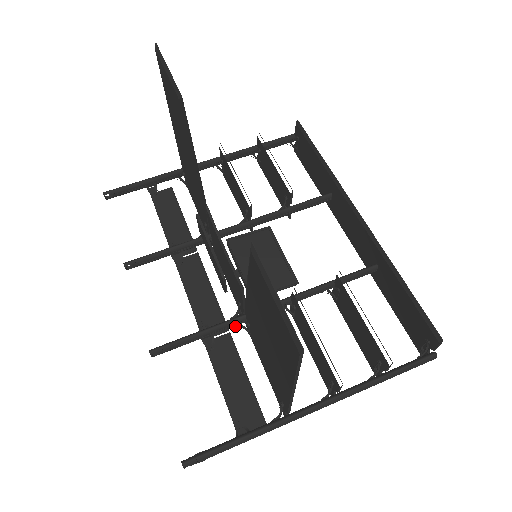
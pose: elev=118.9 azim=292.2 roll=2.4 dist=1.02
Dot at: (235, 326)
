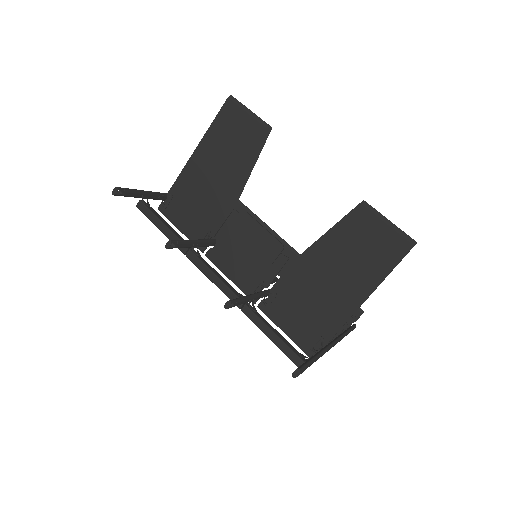
Dot at: occluded
